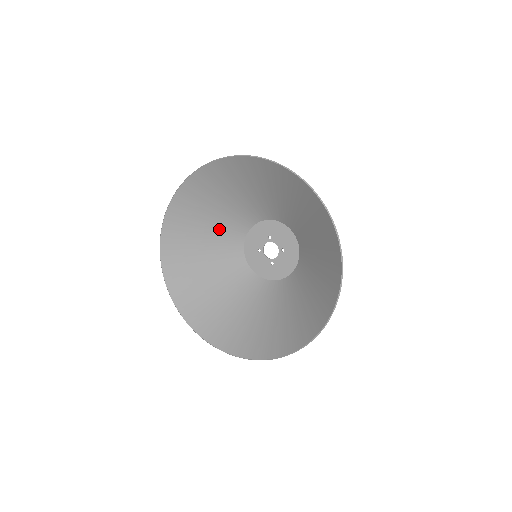
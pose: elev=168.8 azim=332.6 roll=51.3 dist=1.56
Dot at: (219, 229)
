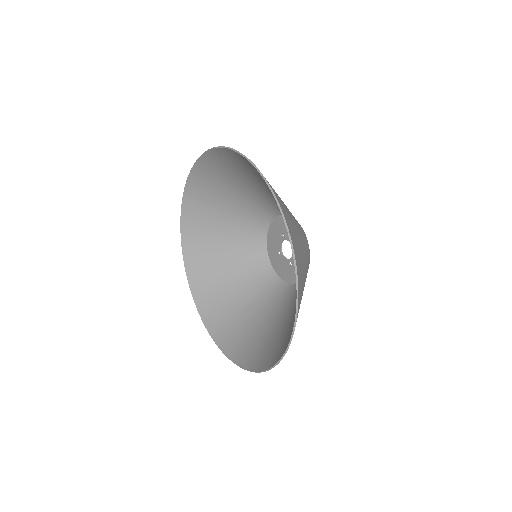
Dot at: (236, 237)
